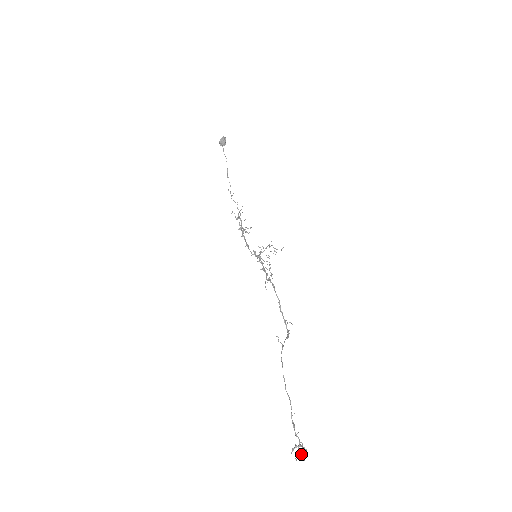
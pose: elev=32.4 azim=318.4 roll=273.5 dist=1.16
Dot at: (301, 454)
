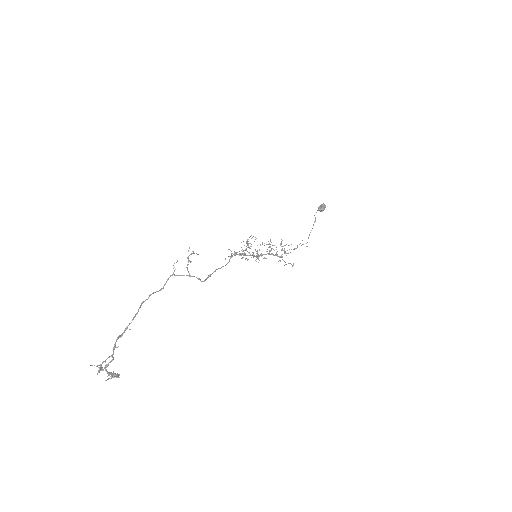
Dot at: (102, 367)
